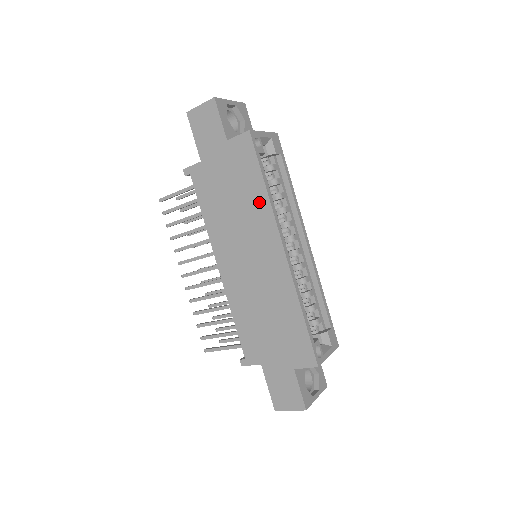
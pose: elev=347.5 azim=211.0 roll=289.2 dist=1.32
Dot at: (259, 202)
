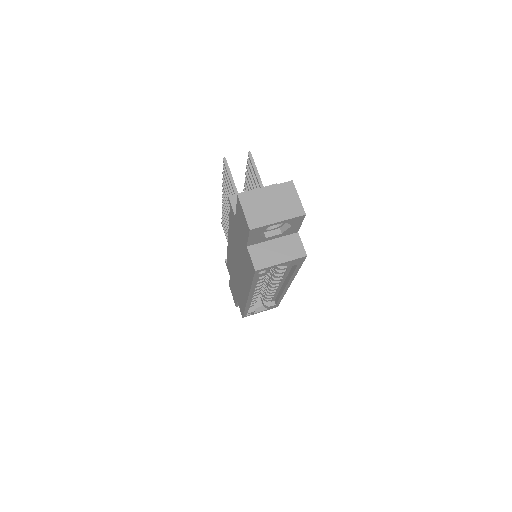
Dot at: (247, 279)
